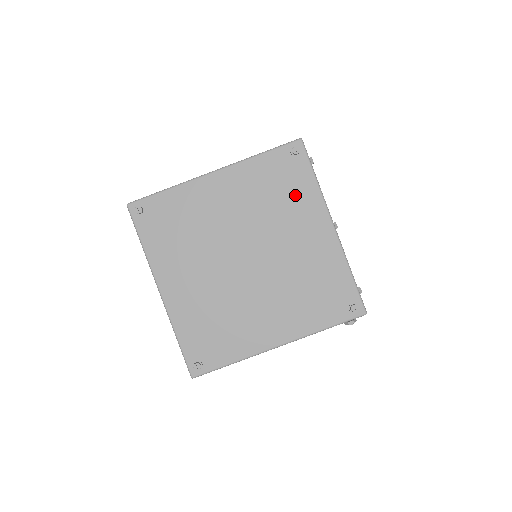
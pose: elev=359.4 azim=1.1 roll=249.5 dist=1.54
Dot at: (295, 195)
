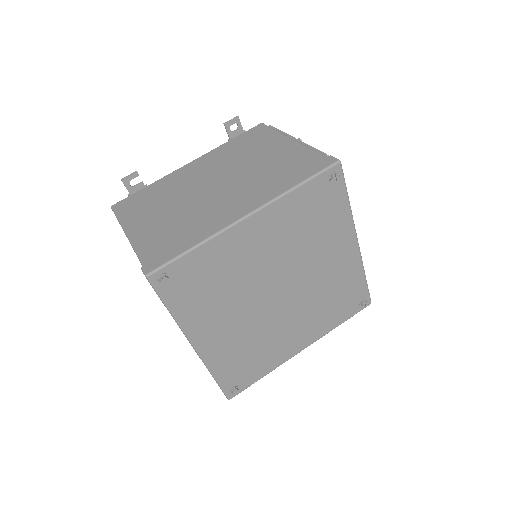
Dot at: (328, 222)
